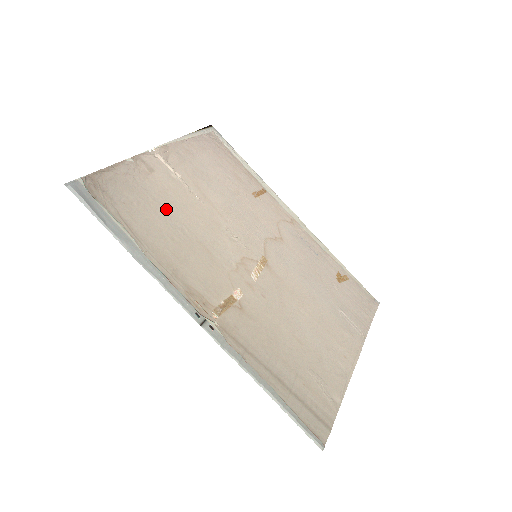
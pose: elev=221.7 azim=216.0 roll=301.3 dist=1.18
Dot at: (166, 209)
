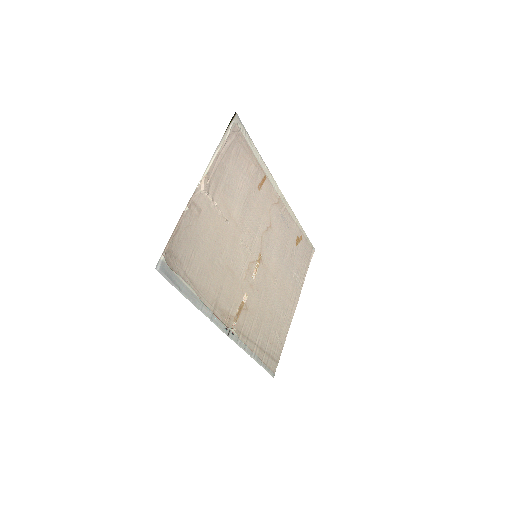
Dot at: (209, 247)
